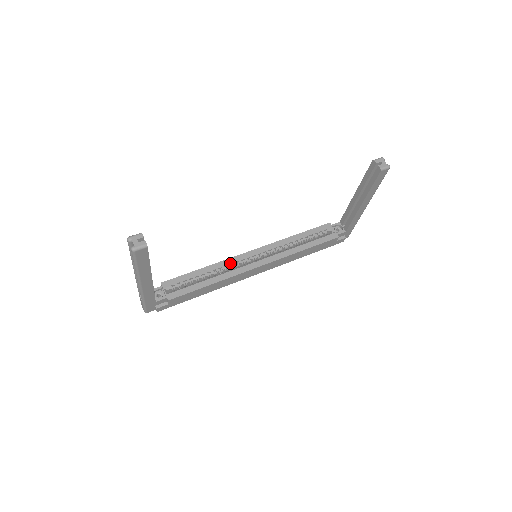
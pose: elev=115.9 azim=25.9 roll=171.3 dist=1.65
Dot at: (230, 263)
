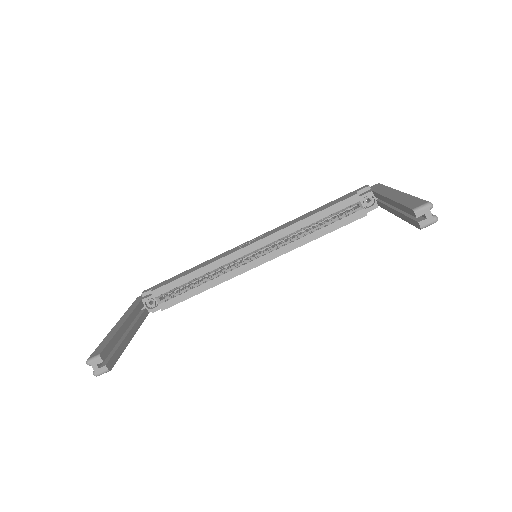
Dot at: (226, 263)
